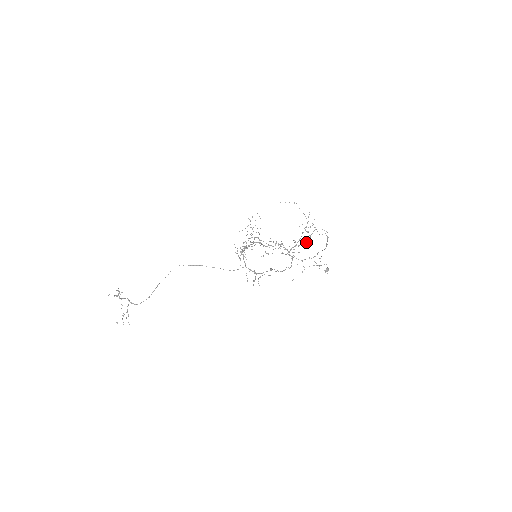
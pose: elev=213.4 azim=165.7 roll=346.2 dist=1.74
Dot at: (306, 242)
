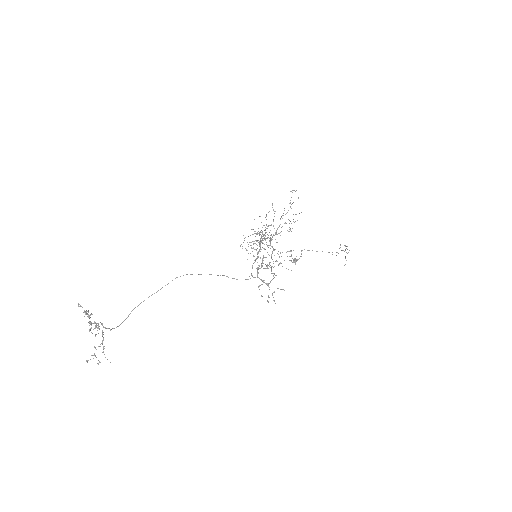
Dot at: occluded
